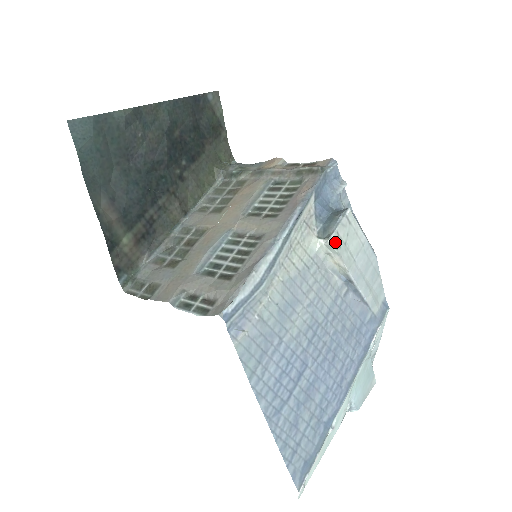
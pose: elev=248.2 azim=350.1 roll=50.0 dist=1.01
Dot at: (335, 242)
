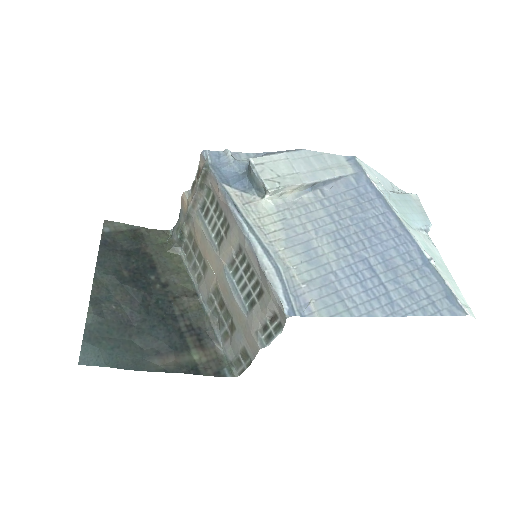
Dot at: (273, 186)
